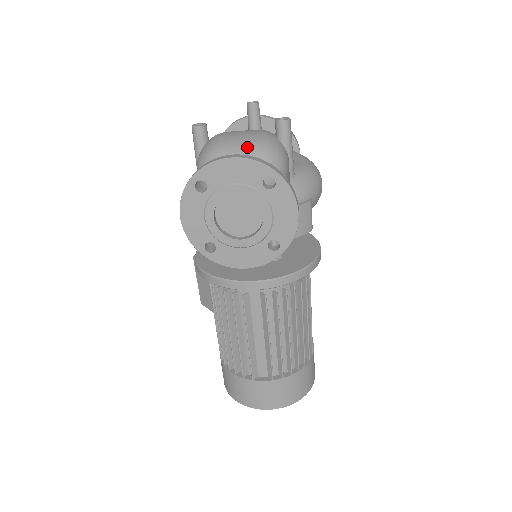
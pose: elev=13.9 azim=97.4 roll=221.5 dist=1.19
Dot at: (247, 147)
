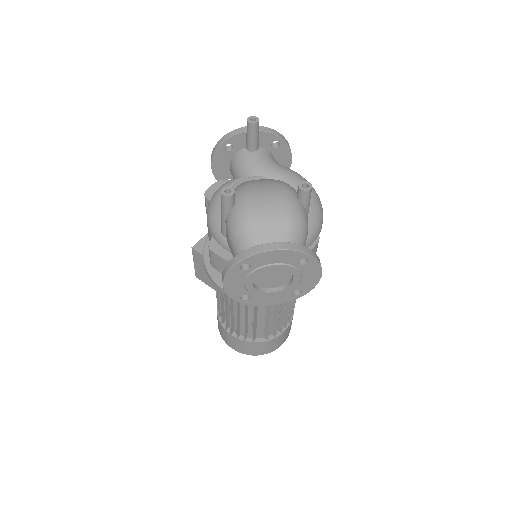
Dot at: (279, 222)
